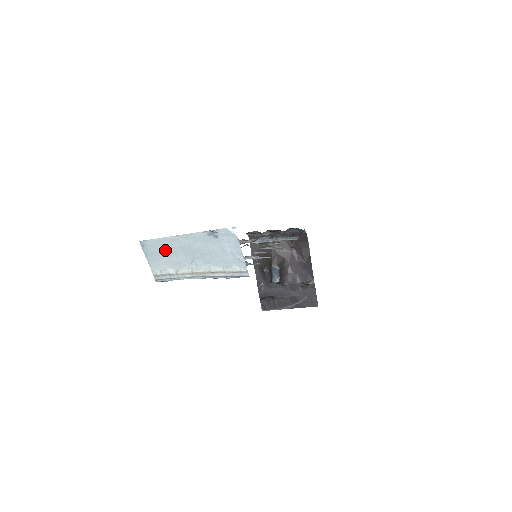
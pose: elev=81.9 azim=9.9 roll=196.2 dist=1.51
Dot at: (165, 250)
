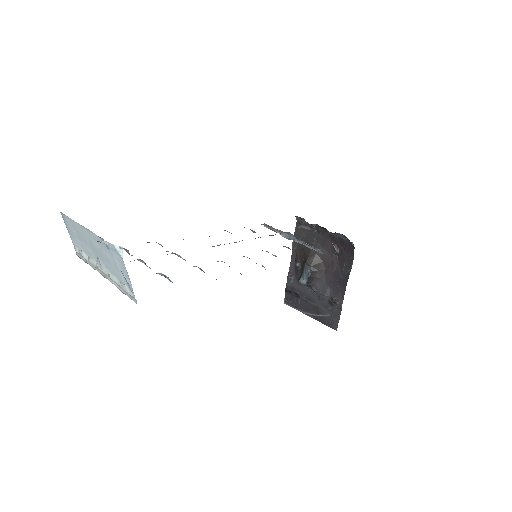
Dot at: (77, 233)
